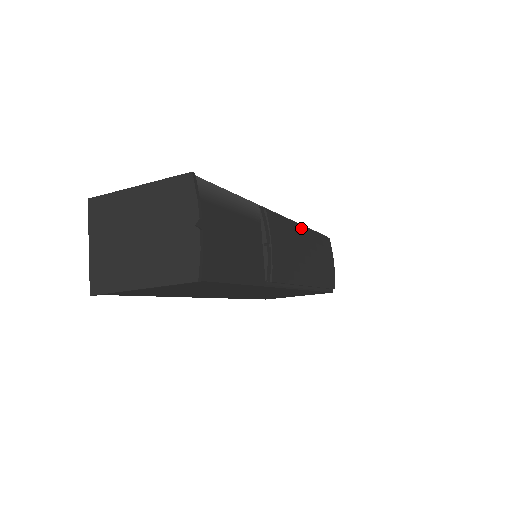
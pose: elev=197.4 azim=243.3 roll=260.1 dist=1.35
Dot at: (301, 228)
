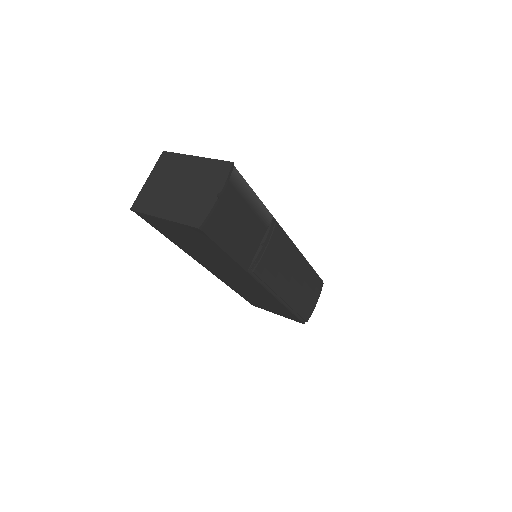
Dot at: (300, 256)
